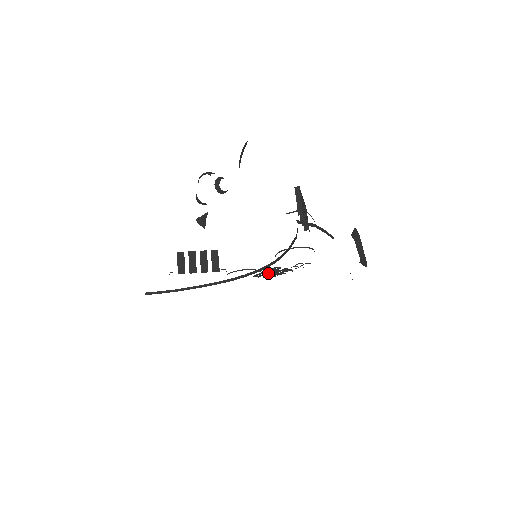
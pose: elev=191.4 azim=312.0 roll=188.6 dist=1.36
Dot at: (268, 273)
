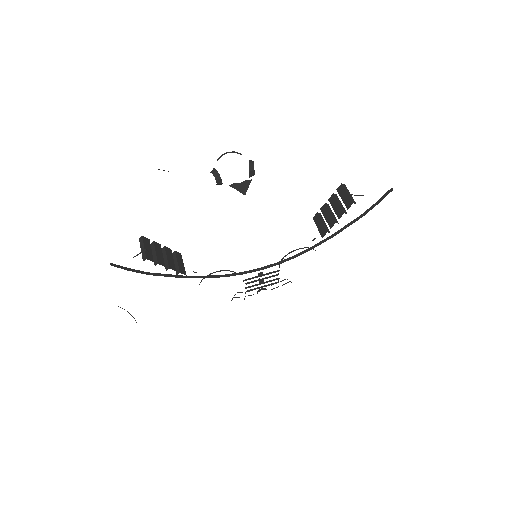
Dot at: (261, 279)
